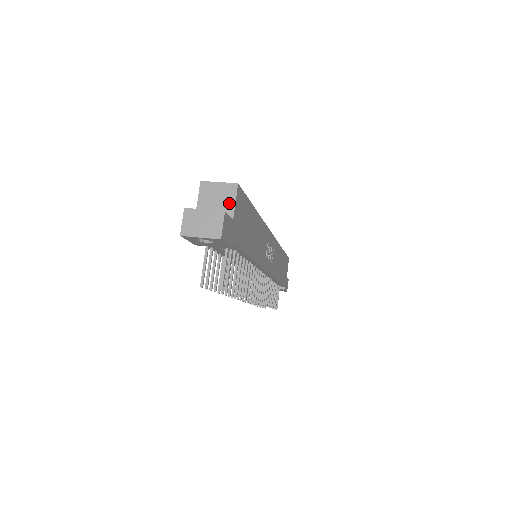
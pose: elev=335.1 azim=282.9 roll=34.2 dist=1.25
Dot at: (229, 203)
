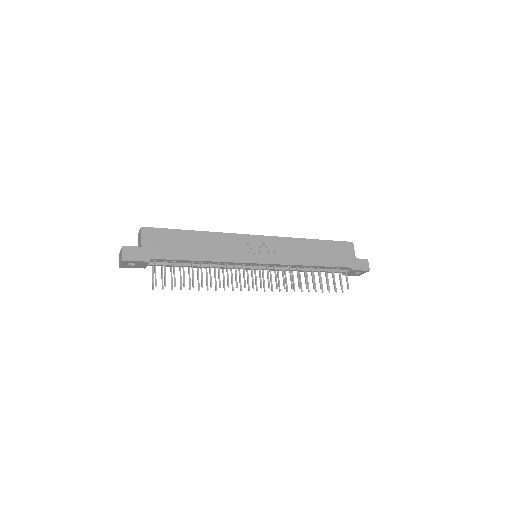
Dot at: (141, 239)
